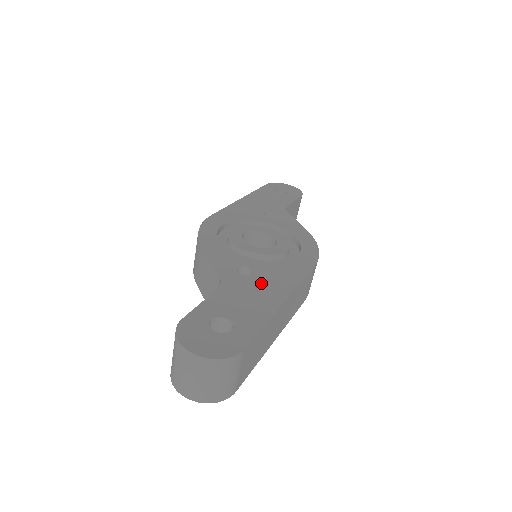
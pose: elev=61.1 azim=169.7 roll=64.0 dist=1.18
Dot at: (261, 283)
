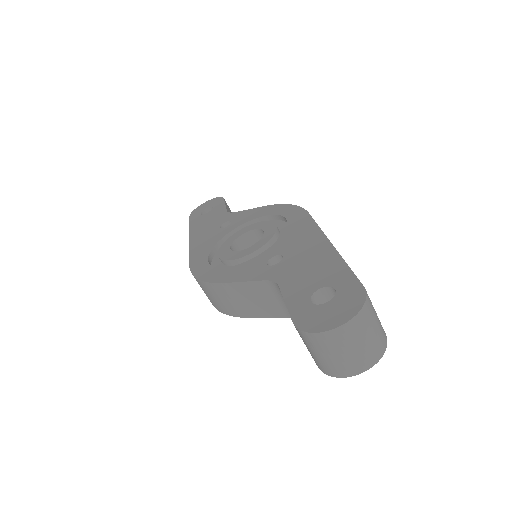
Dot at: (298, 253)
